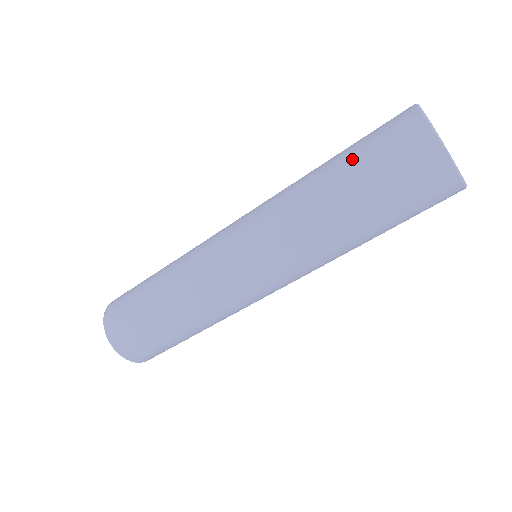
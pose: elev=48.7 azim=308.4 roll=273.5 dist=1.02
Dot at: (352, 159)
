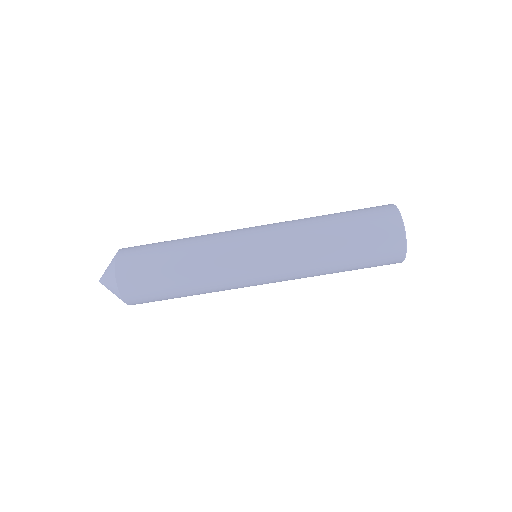
Dot at: (356, 240)
